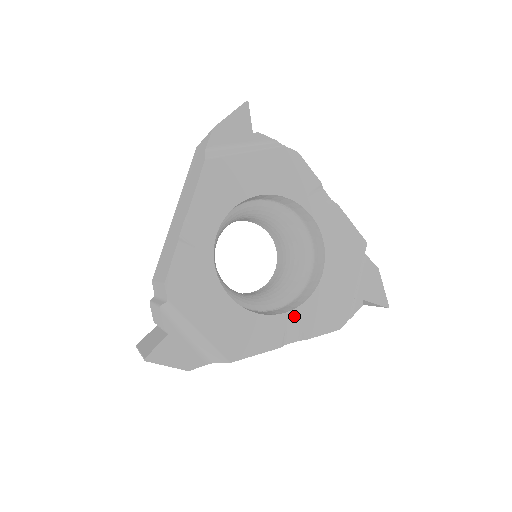
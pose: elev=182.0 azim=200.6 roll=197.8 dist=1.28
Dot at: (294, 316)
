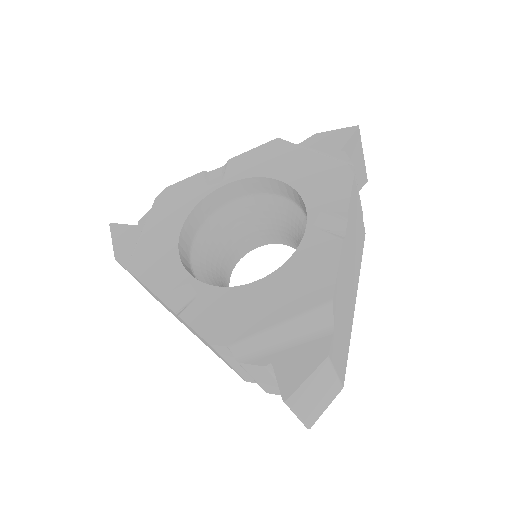
Dot at: (196, 287)
